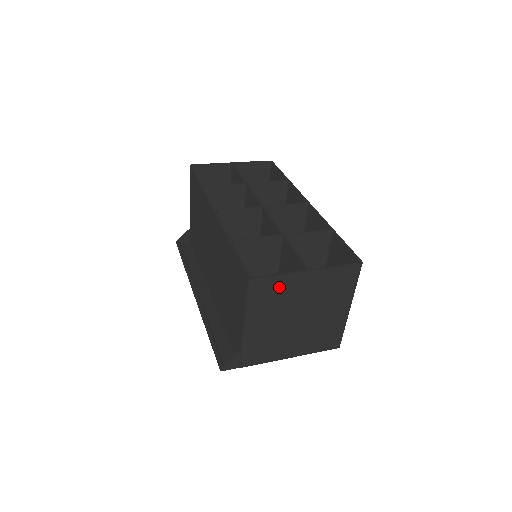
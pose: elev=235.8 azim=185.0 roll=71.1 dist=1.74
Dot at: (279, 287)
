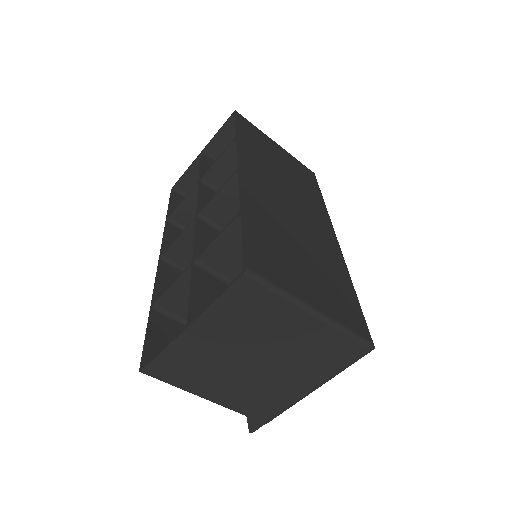
Dot at: (181, 358)
